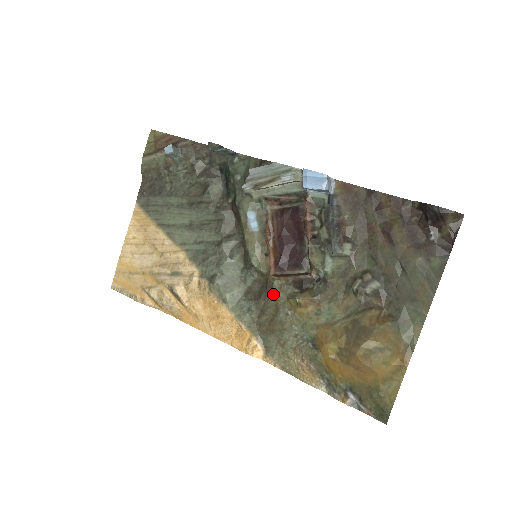
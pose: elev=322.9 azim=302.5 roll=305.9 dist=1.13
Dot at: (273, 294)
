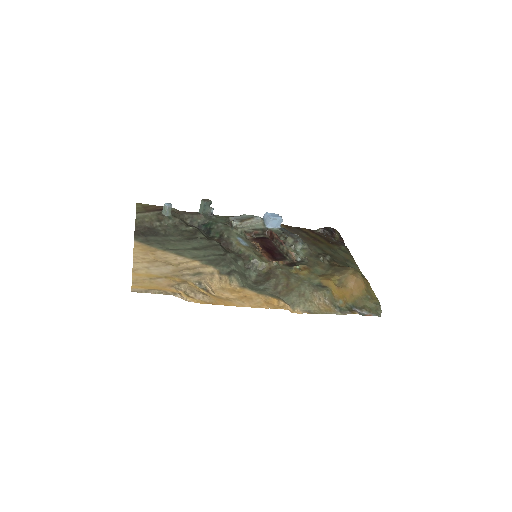
Dot at: (280, 271)
